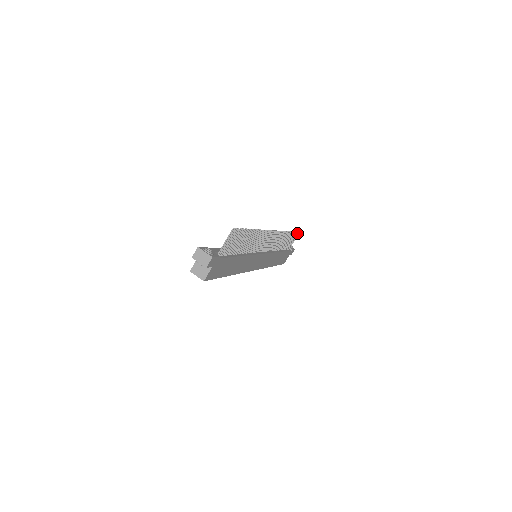
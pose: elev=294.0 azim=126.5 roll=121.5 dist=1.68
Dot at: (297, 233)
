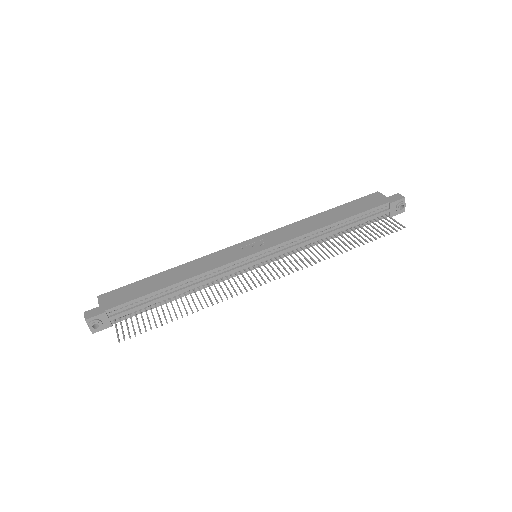
Dot at: (395, 230)
